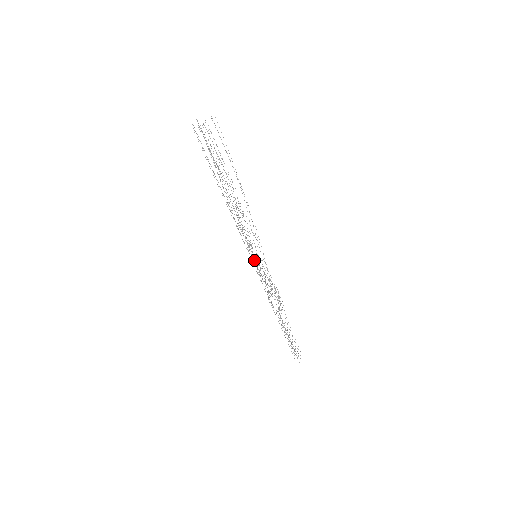
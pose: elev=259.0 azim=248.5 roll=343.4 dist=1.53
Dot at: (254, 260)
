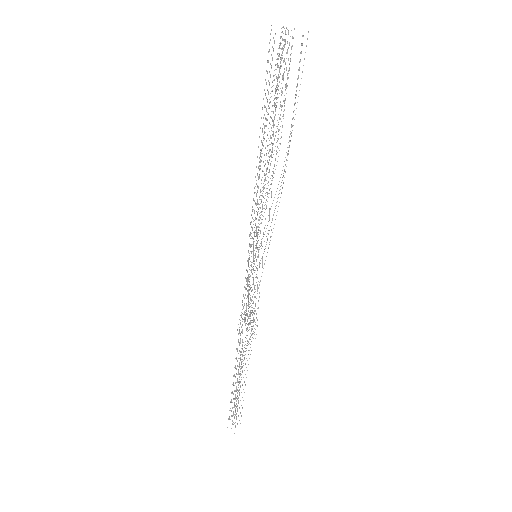
Dot at: occluded
